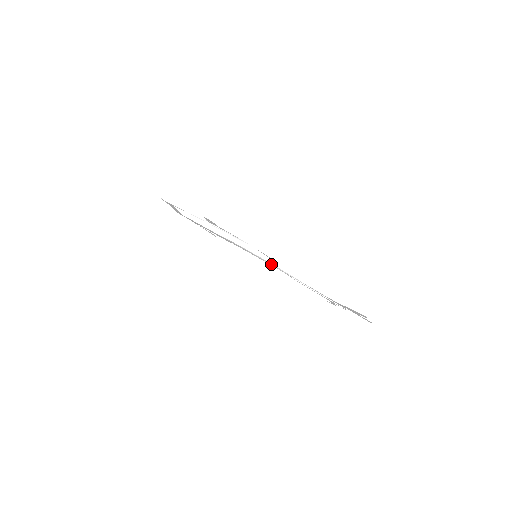
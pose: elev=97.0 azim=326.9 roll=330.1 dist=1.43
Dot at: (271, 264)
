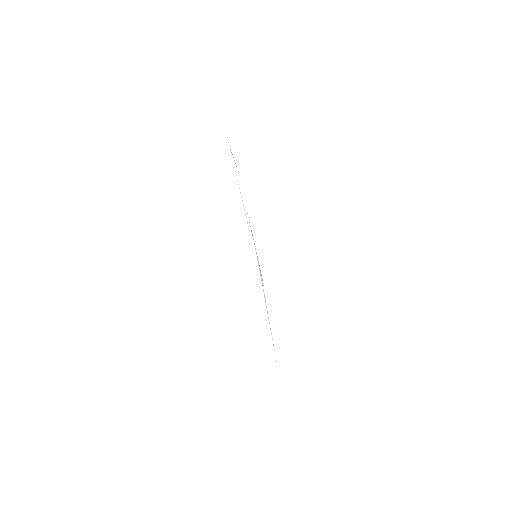
Dot at: (260, 273)
